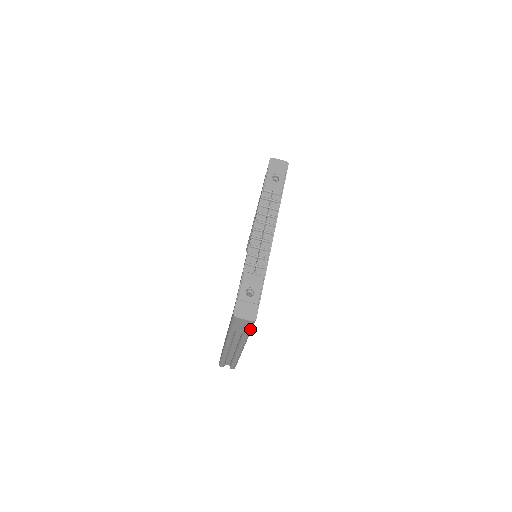
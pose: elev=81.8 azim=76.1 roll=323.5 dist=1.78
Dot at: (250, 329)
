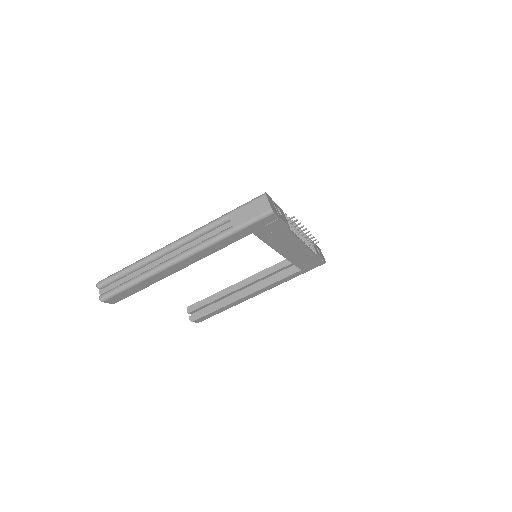
Dot at: (247, 223)
